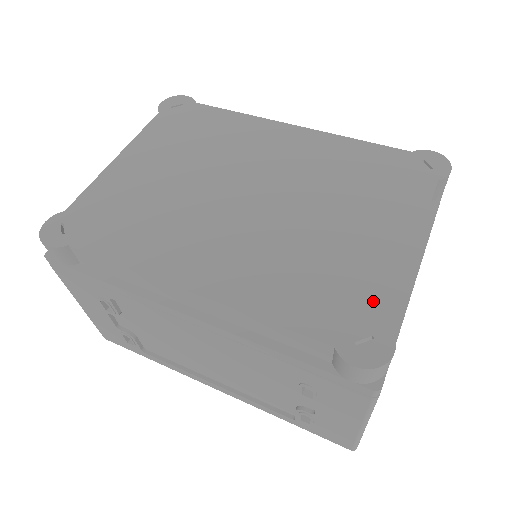
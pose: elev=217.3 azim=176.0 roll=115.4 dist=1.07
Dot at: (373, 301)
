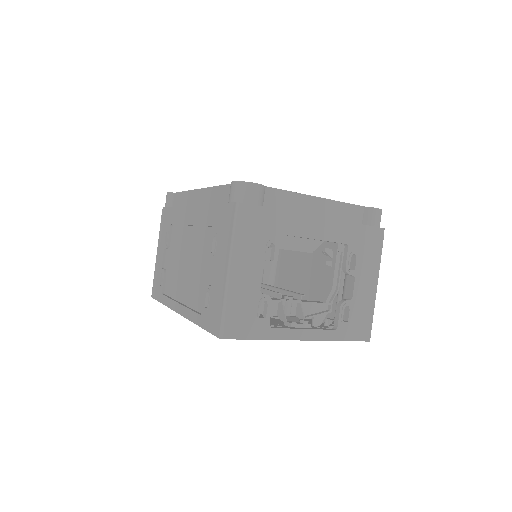
Dot at: occluded
